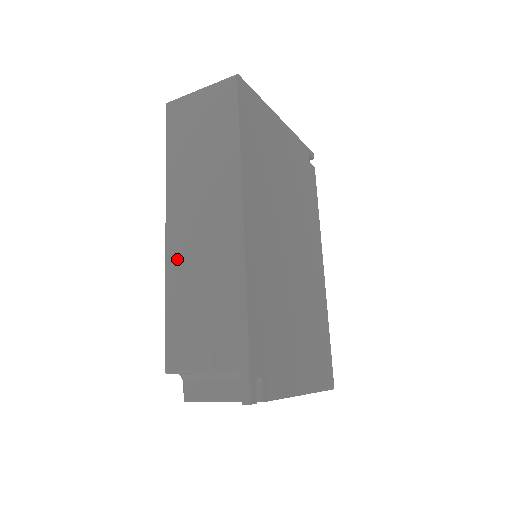
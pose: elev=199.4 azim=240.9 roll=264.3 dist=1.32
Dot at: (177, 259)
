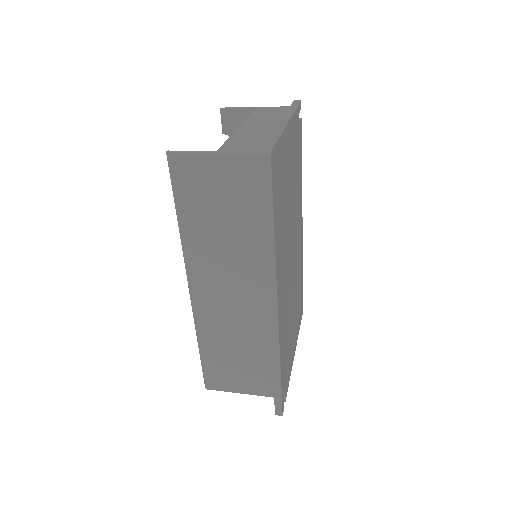
Dot at: (207, 319)
